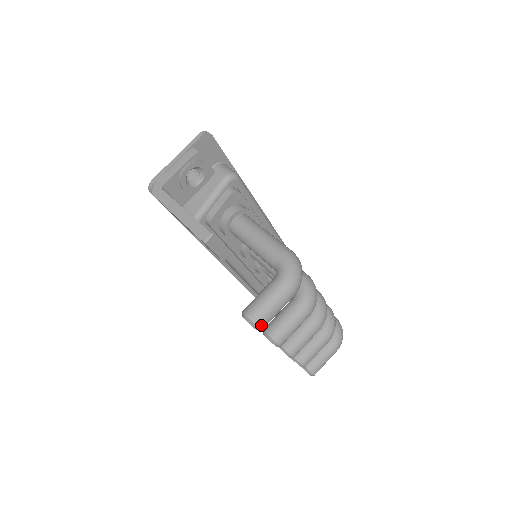
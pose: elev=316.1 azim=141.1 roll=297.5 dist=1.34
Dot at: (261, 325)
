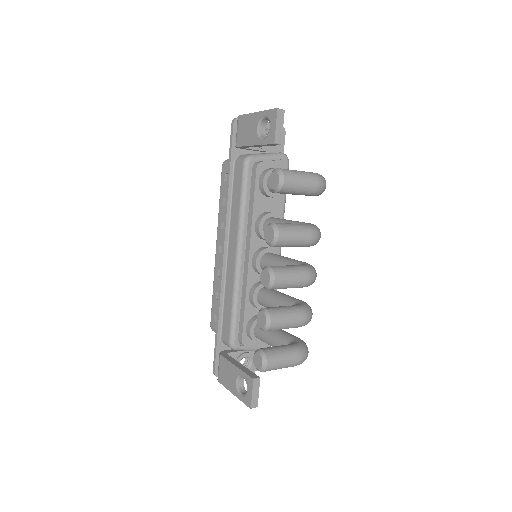
Dot at: (286, 177)
